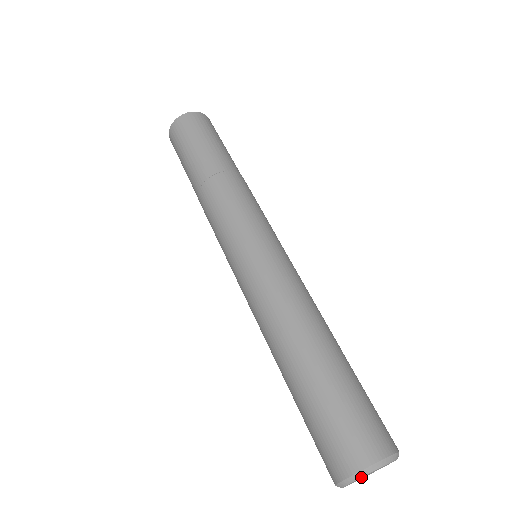
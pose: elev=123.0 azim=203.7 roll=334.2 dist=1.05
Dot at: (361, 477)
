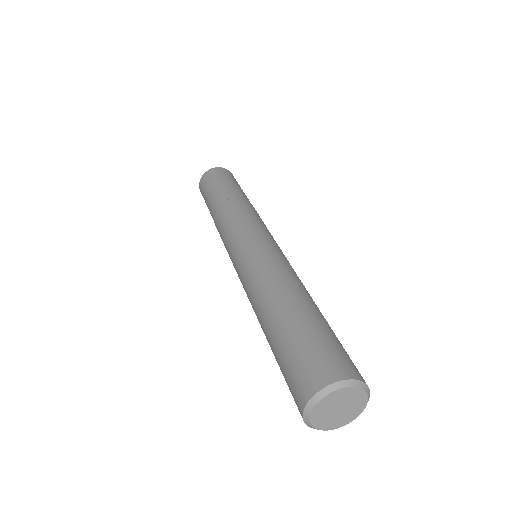
Dot at: (342, 388)
